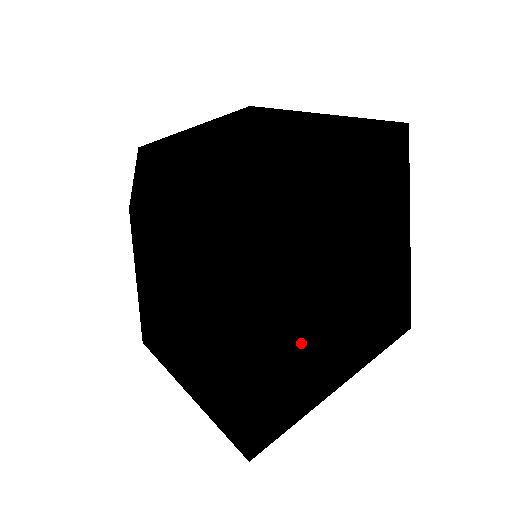
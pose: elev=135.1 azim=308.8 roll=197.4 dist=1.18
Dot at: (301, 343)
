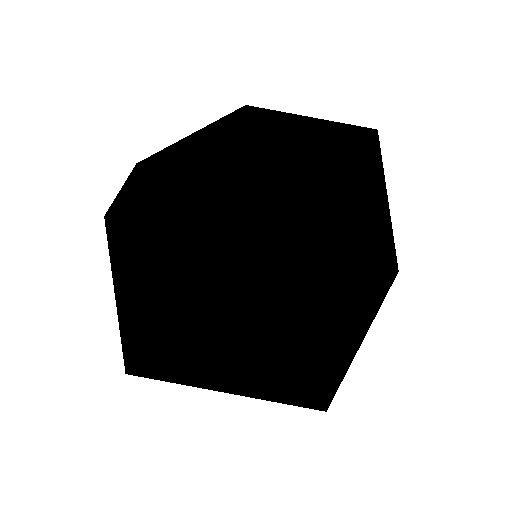
Dot at: (197, 343)
